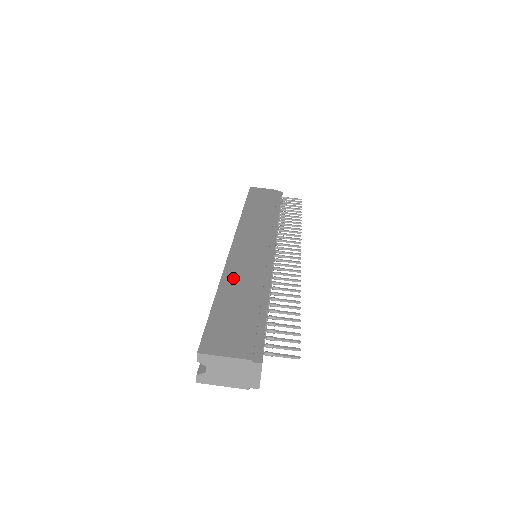
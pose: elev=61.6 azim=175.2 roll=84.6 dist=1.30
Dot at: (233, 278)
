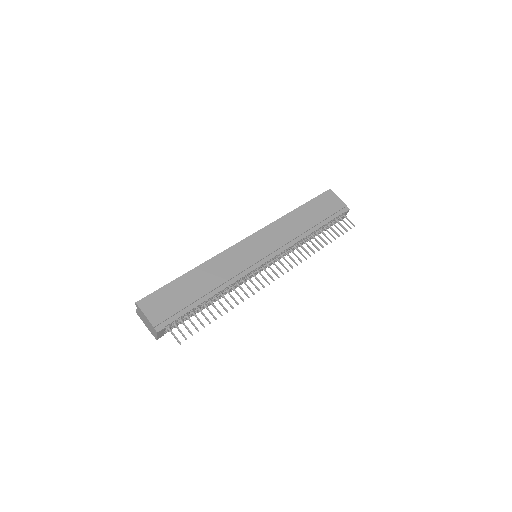
Dot at: (210, 268)
